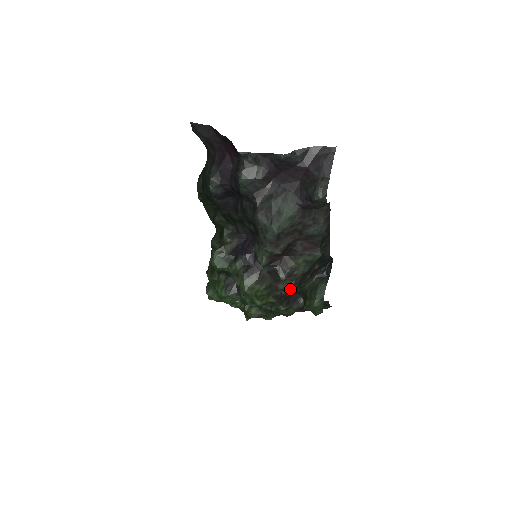
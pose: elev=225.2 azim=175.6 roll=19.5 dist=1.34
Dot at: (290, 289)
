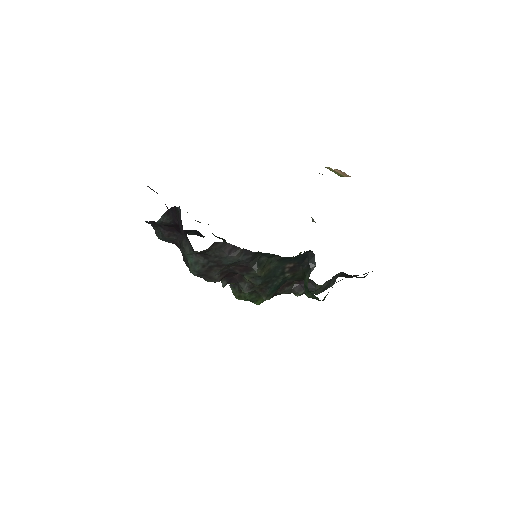
Dot at: (263, 295)
